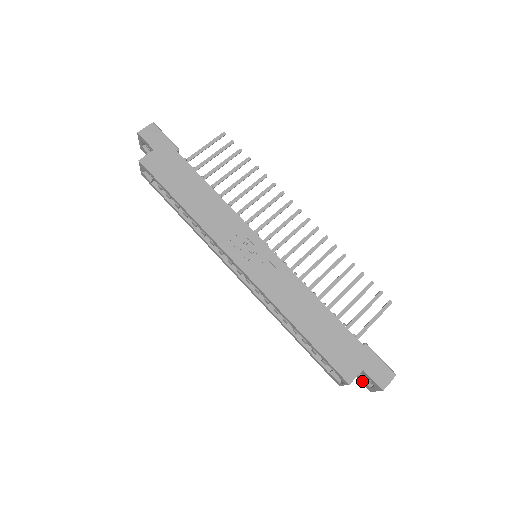
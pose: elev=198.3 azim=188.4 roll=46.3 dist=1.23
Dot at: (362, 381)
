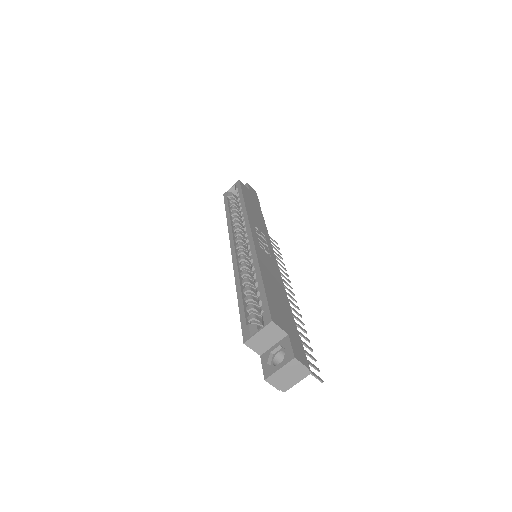
Dot at: (266, 364)
